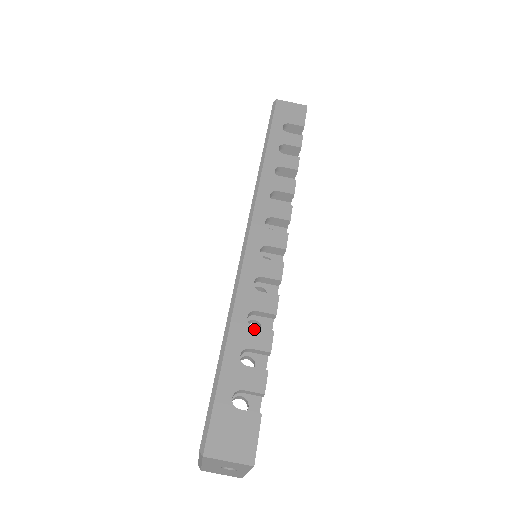
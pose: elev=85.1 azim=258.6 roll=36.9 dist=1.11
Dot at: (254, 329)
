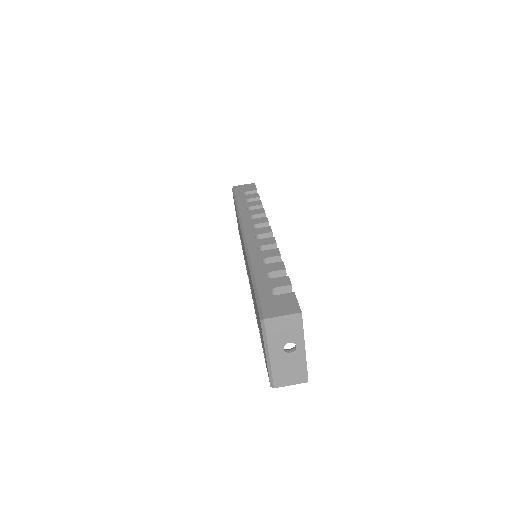
Dot at: (269, 264)
